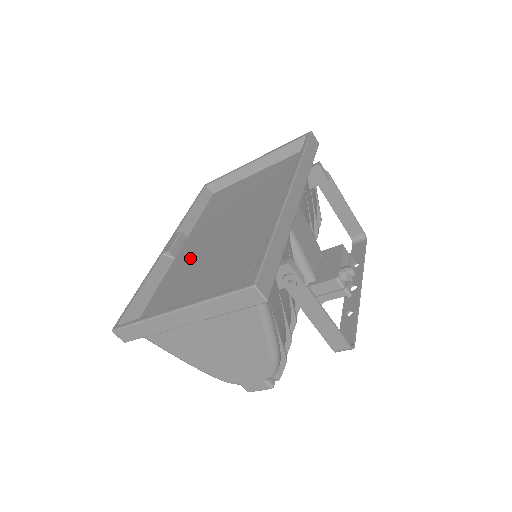
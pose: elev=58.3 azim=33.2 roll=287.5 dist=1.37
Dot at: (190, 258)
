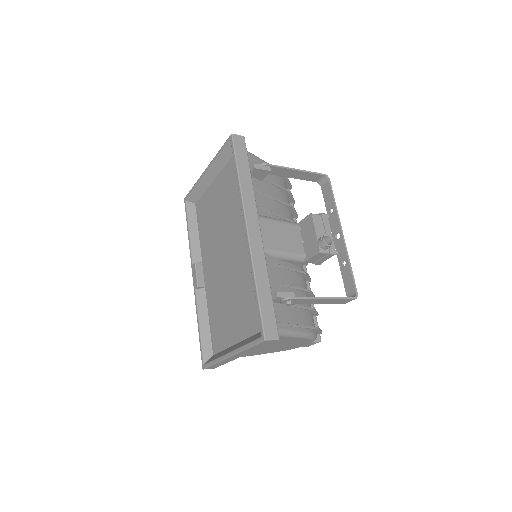
Dot at: (215, 290)
